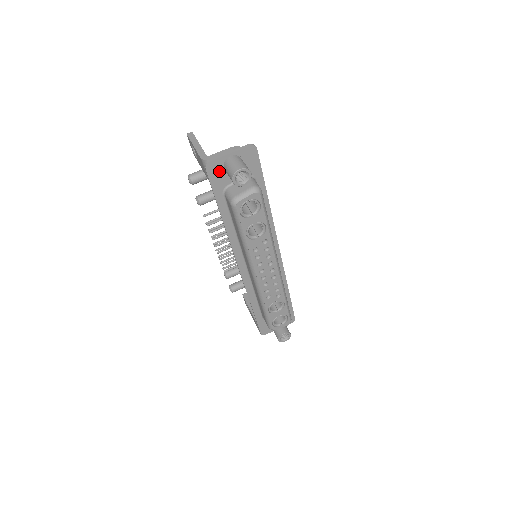
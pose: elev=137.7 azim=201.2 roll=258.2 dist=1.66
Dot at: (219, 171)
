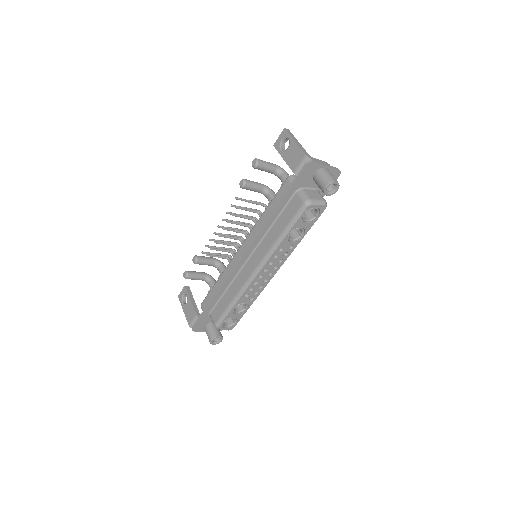
Dot at: (310, 173)
